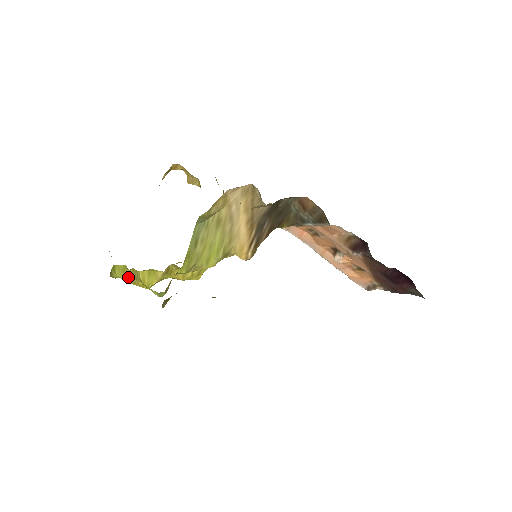
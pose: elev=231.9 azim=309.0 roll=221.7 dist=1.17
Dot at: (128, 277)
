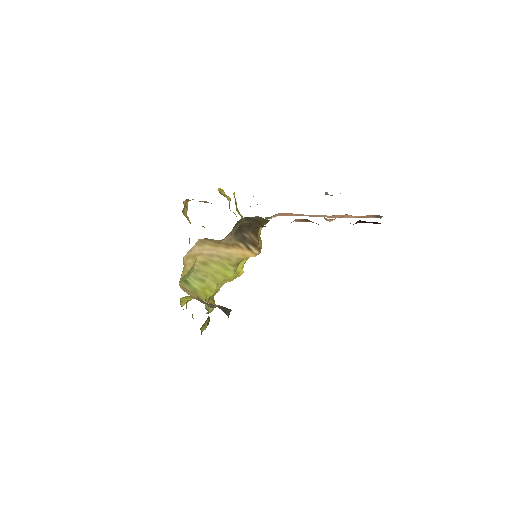
Dot at: occluded
